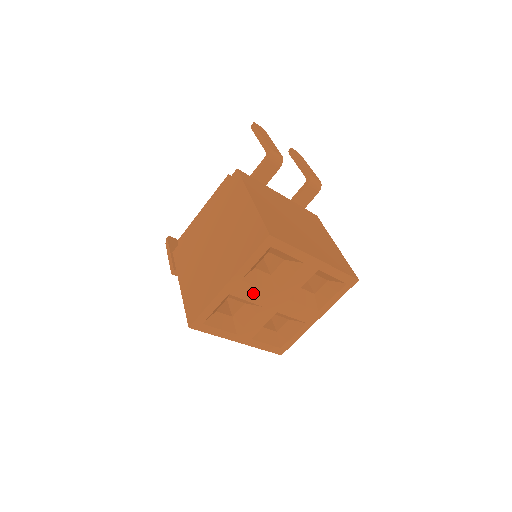
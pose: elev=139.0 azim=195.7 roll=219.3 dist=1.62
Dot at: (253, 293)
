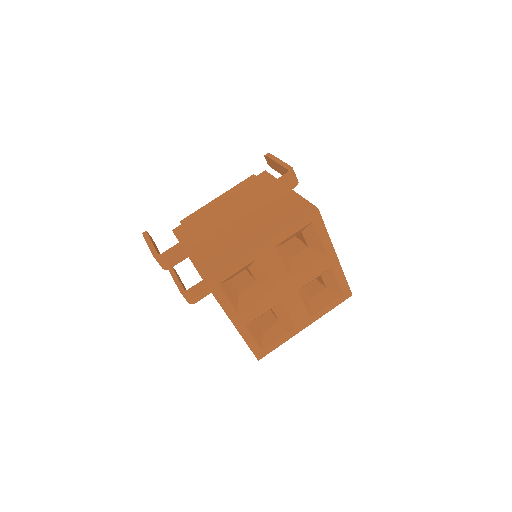
Dot at: (275, 268)
